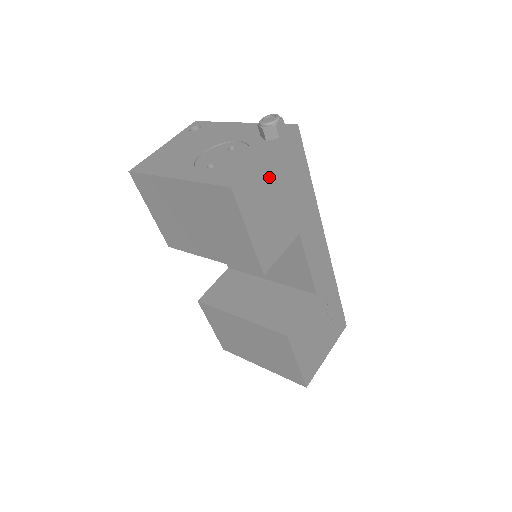
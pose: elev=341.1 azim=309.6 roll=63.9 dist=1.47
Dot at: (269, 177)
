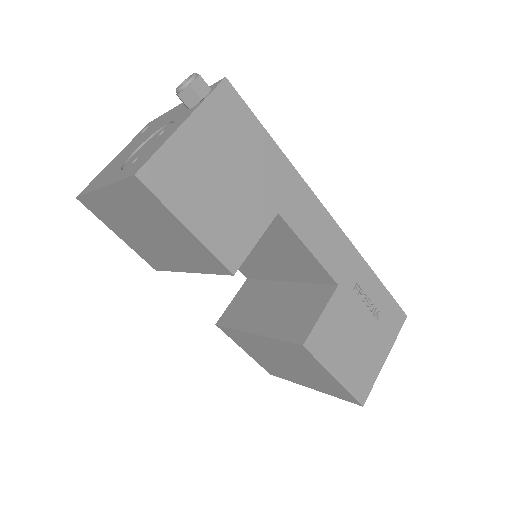
Dot at: (198, 151)
